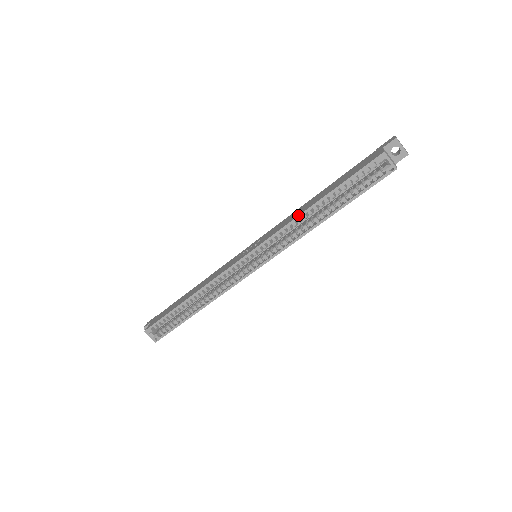
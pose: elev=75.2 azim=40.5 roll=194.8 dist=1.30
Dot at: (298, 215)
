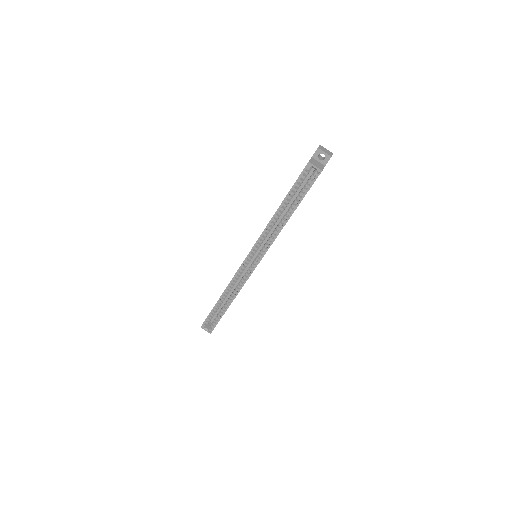
Dot at: (269, 221)
